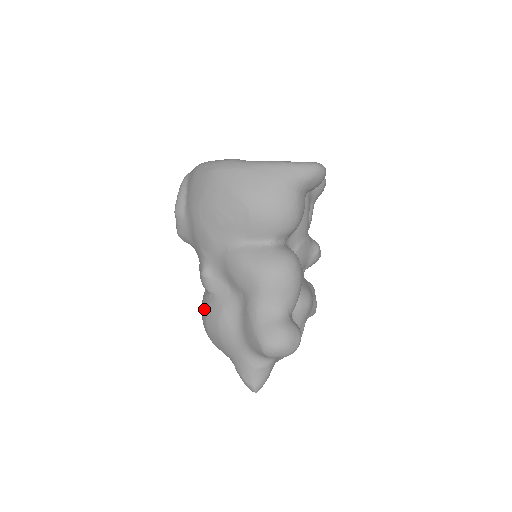
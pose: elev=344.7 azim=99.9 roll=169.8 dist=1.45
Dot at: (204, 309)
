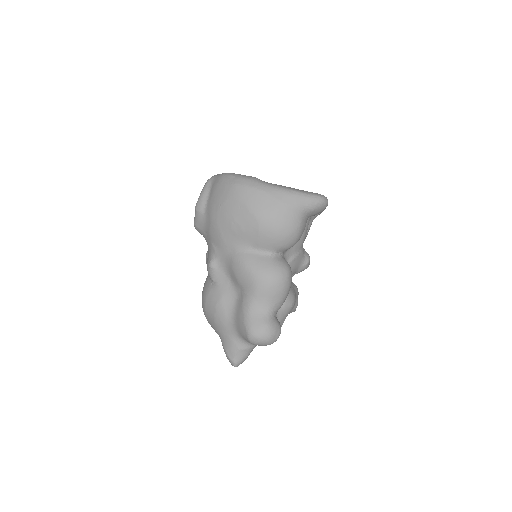
Dot at: (205, 292)
